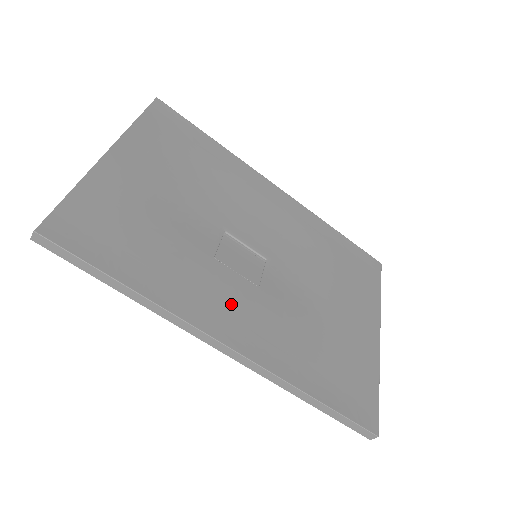
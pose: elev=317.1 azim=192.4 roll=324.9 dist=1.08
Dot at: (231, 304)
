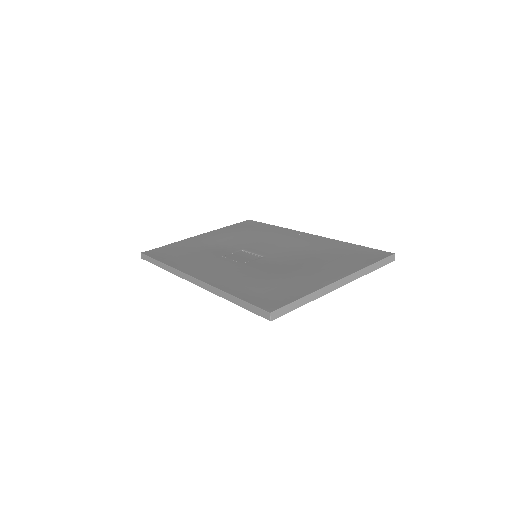
Dot at: (213, 267)
